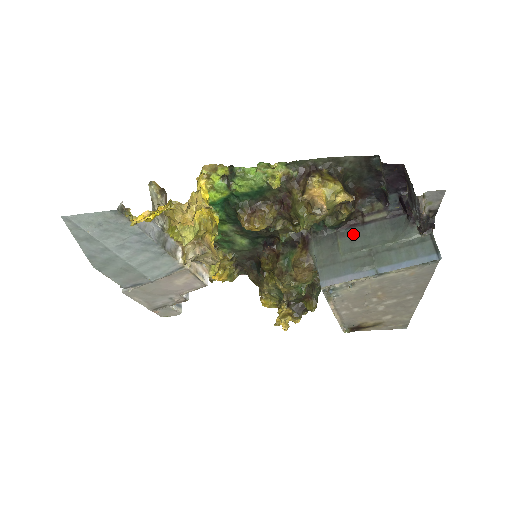
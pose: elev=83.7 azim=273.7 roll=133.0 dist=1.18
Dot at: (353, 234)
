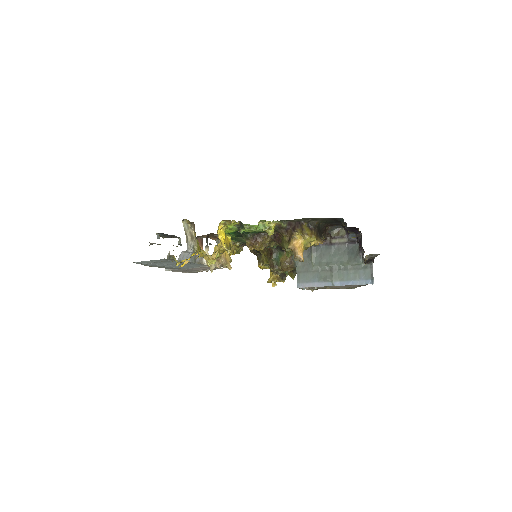
Dot at: (322, 251)
